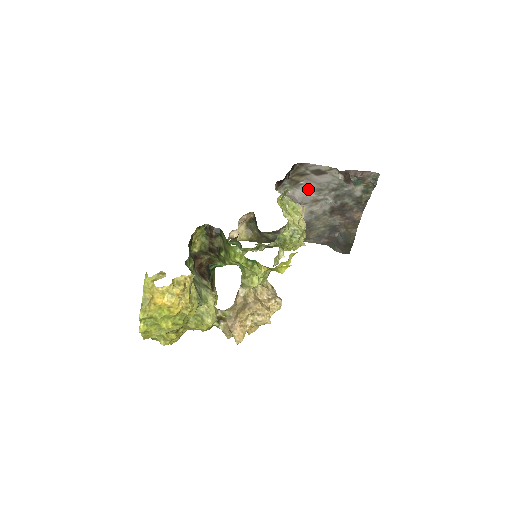
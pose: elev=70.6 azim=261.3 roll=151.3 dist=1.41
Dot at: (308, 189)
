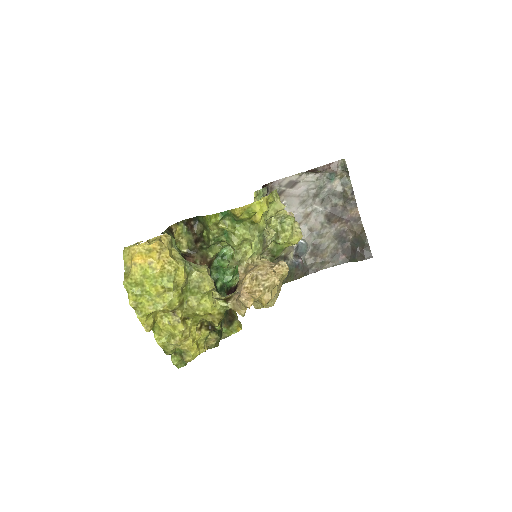
Dot at: (293, 207)
